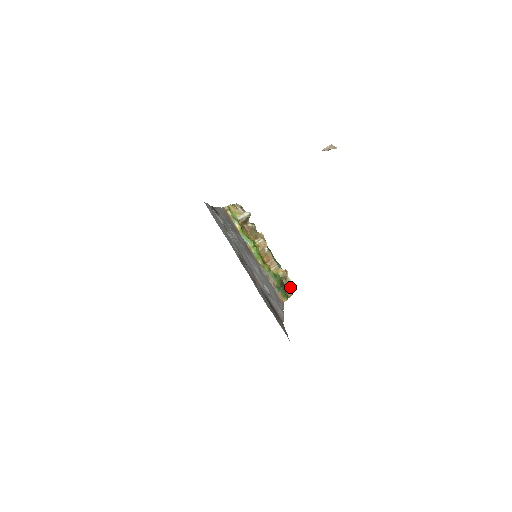
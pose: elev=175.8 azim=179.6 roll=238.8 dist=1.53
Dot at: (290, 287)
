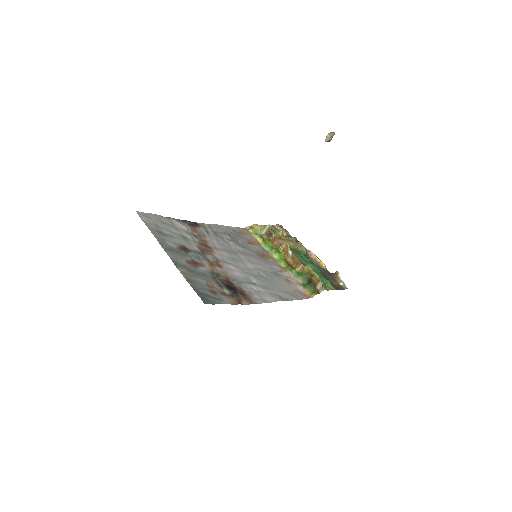
Dot at: (319, 282)
